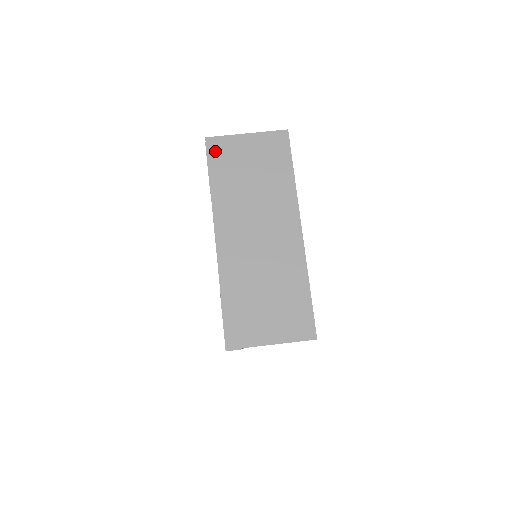
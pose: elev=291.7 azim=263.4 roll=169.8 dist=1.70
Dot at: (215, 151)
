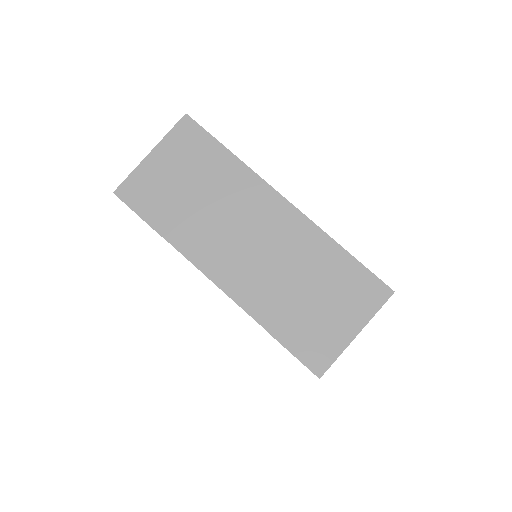
Dot at: (135, 197)
